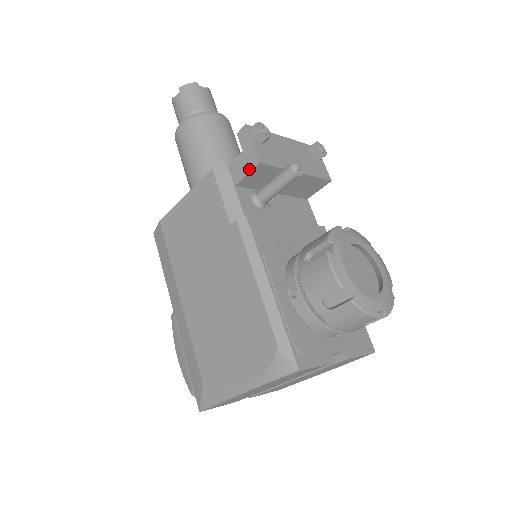
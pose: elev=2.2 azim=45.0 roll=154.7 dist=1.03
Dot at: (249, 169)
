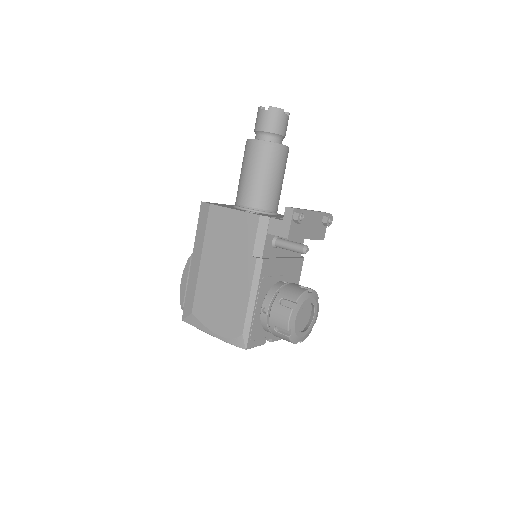
Dot at: (280, 234)
